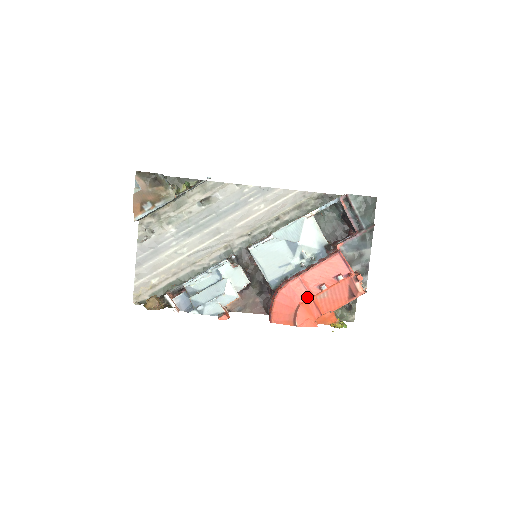
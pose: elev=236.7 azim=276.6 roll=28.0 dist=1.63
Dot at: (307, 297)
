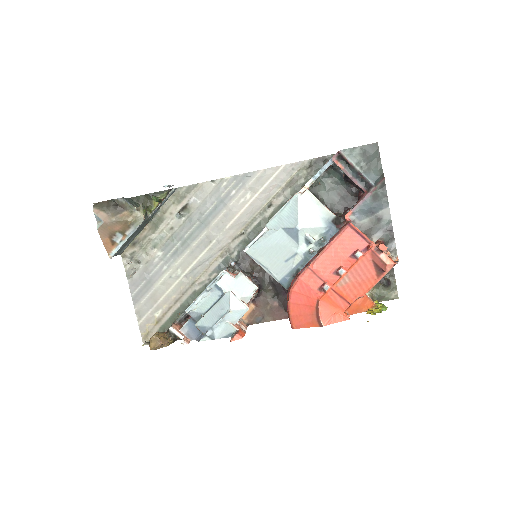
Dot at: (325, 289)
